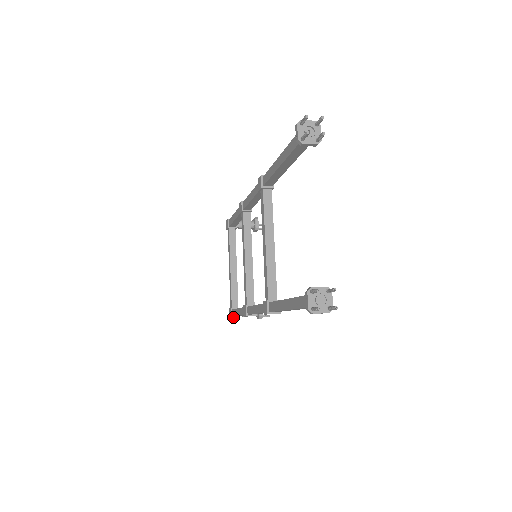
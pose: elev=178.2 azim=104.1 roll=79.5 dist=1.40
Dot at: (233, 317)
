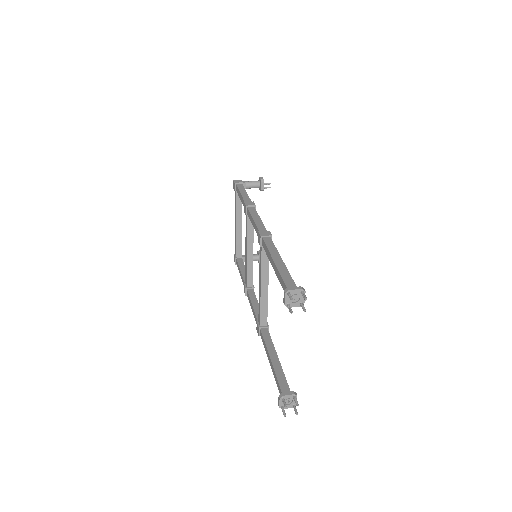
Dot at: occluded
